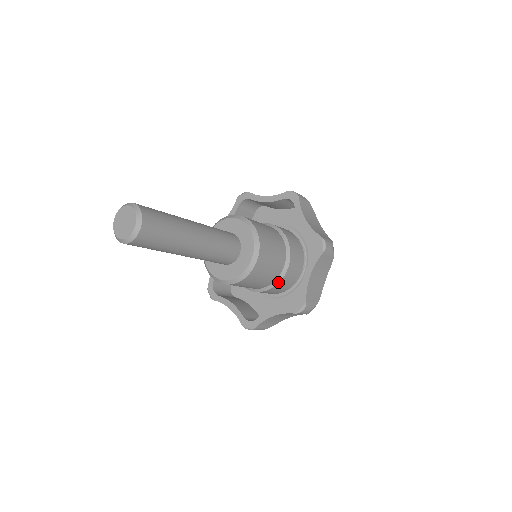
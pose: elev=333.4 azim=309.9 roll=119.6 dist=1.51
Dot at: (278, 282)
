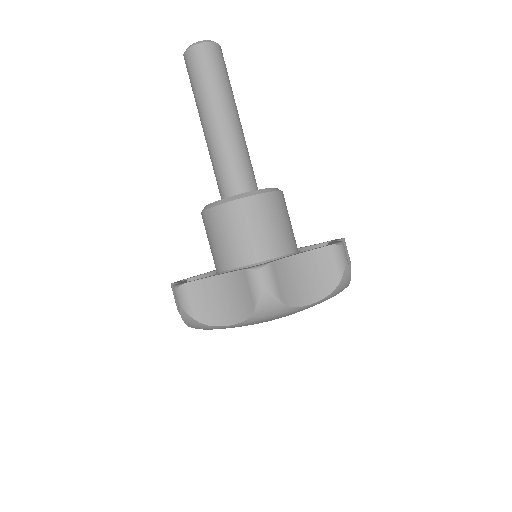
Dot at: occluded
